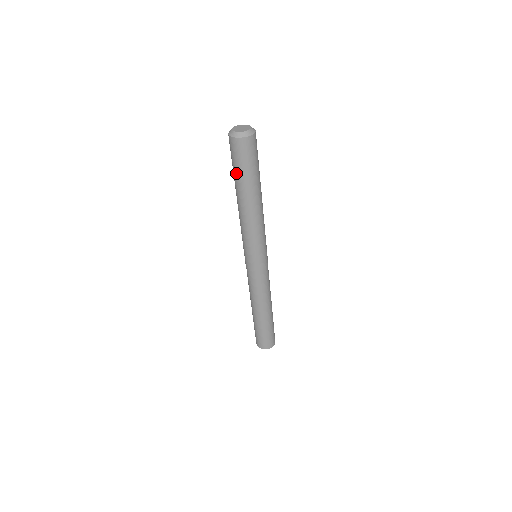
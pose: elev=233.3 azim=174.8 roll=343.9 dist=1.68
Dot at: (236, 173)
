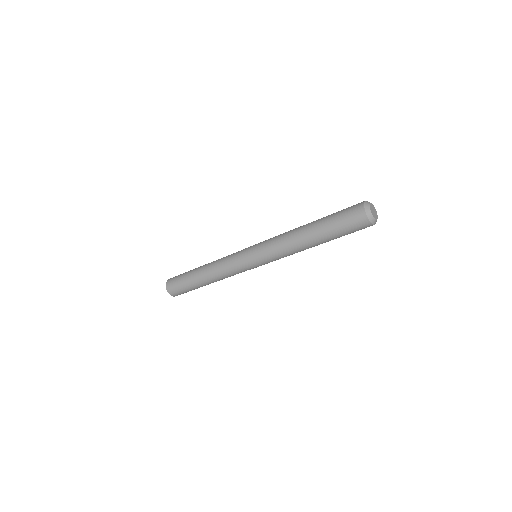
Dot at: (335, 231)
